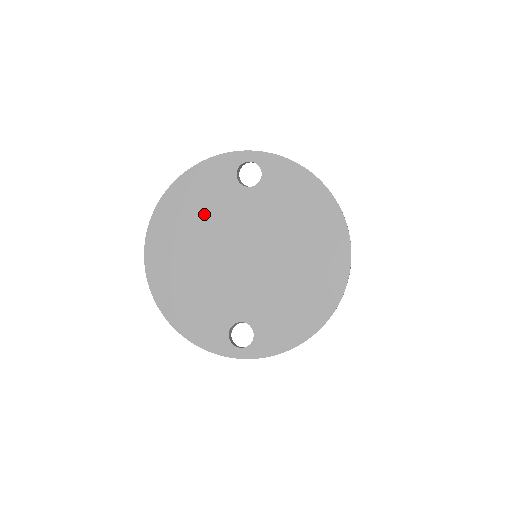
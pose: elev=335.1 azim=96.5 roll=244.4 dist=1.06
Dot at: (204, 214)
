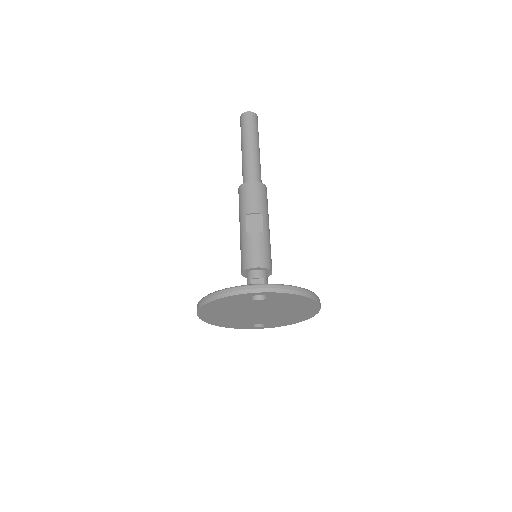
Dot at: (232, 307)
